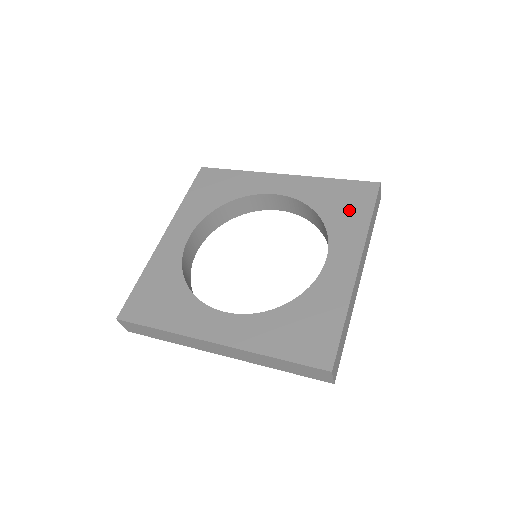
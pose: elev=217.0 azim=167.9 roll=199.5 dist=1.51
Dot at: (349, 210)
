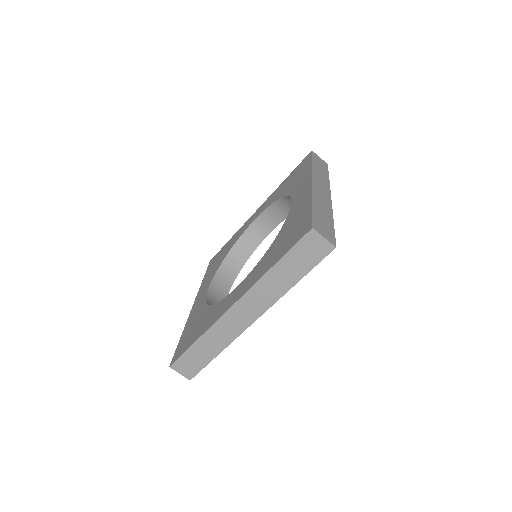
Dot at: (298, 176)
